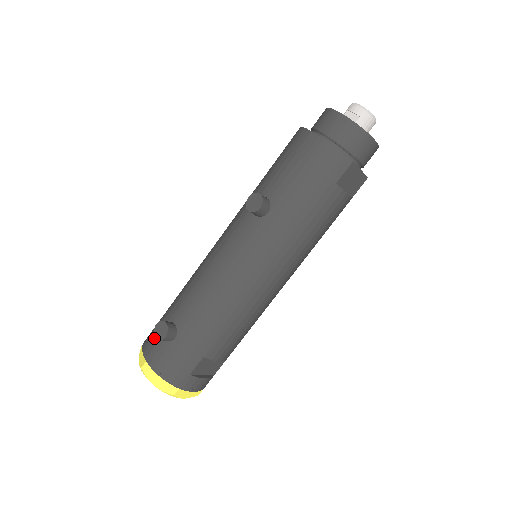
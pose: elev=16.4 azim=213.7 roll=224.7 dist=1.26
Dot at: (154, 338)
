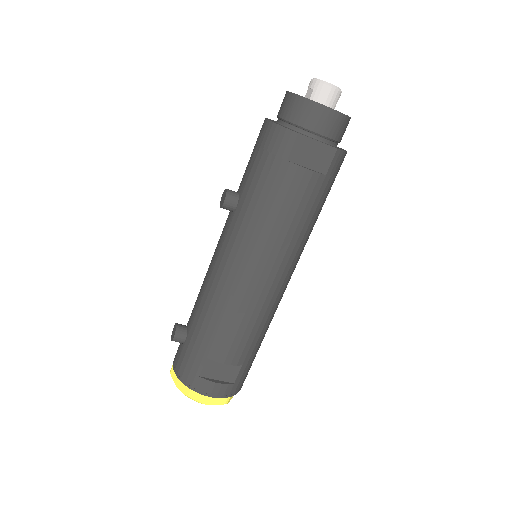
Dot at: occluded
